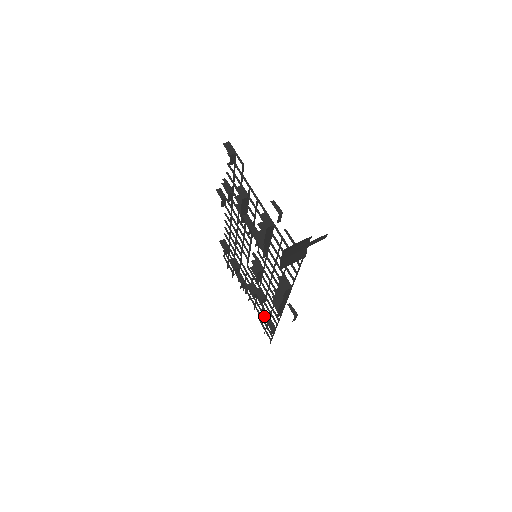
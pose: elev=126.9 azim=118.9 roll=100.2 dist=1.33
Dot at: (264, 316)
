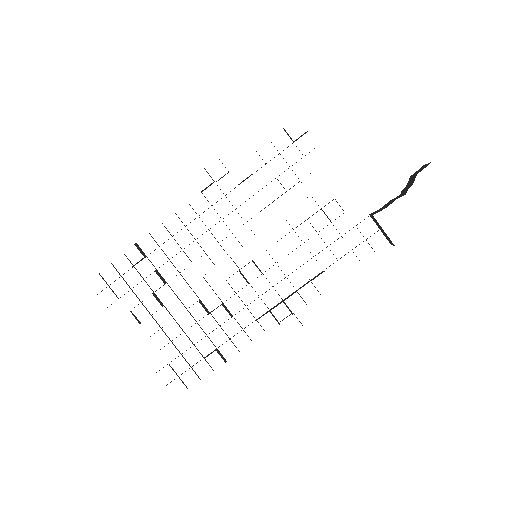
Dot at: (198, 350)
